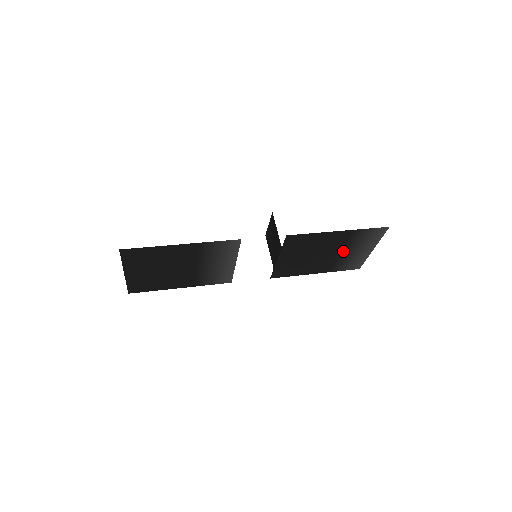
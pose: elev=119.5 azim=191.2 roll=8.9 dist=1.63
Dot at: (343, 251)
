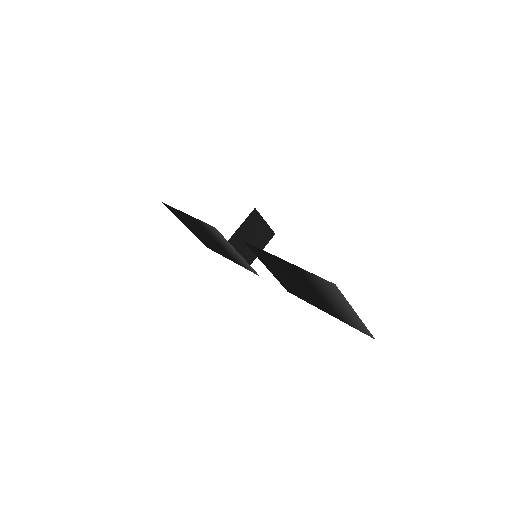
Dot at: (322, 295)
